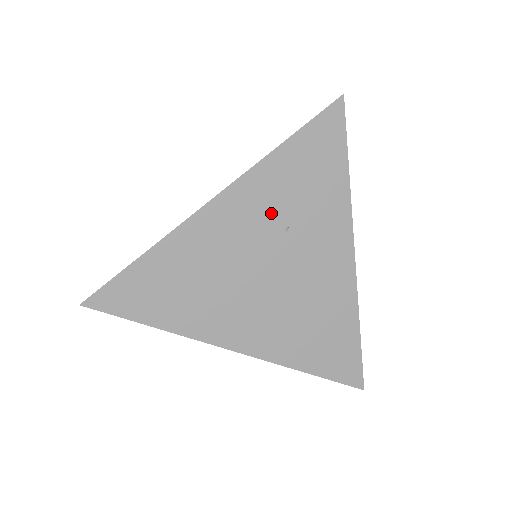
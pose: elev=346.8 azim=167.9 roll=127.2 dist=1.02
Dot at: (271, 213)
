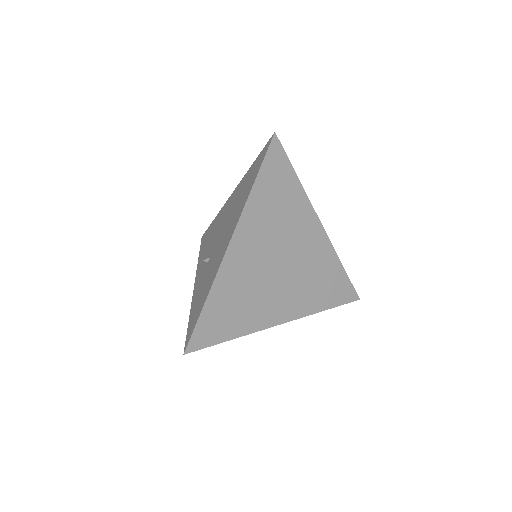
Dot at: (266, 230)
